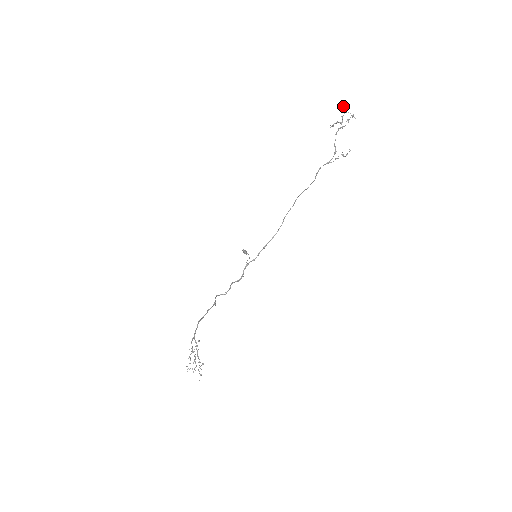
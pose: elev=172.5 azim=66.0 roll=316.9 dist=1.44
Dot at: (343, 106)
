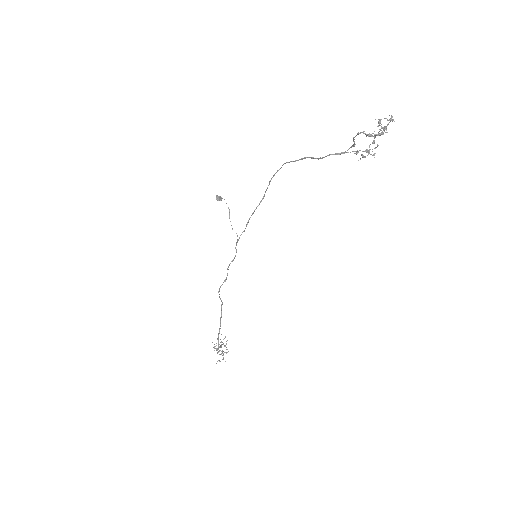
Dot at: (381, 128)
